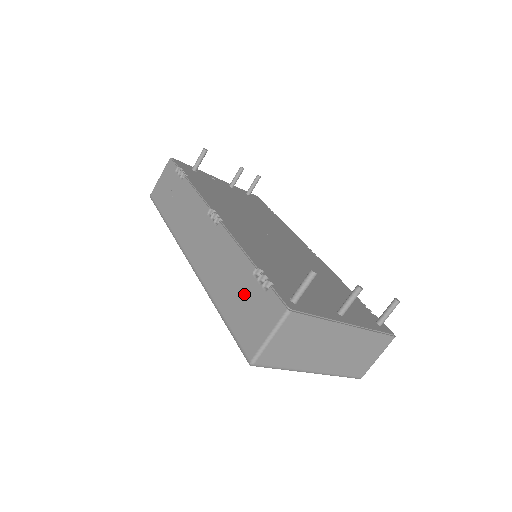
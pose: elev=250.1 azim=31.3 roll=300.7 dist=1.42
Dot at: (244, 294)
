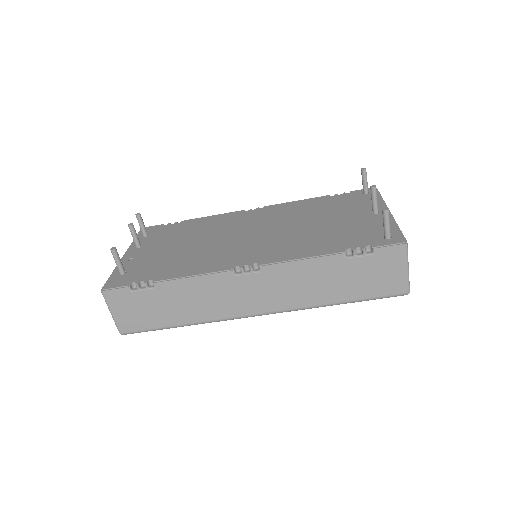
Dot at: (354, 274)
